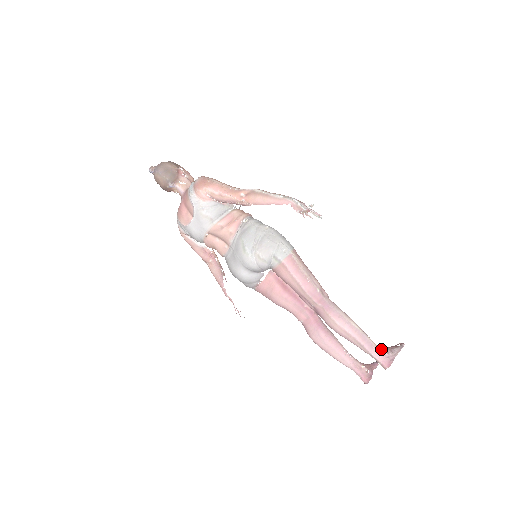
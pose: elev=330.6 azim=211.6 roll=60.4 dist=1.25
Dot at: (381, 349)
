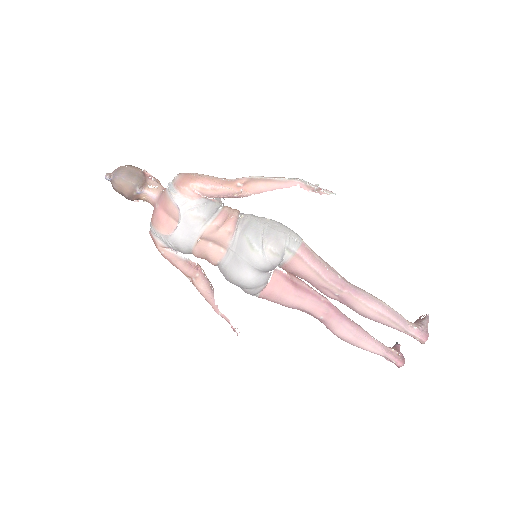
Dot at: (414, 324)
